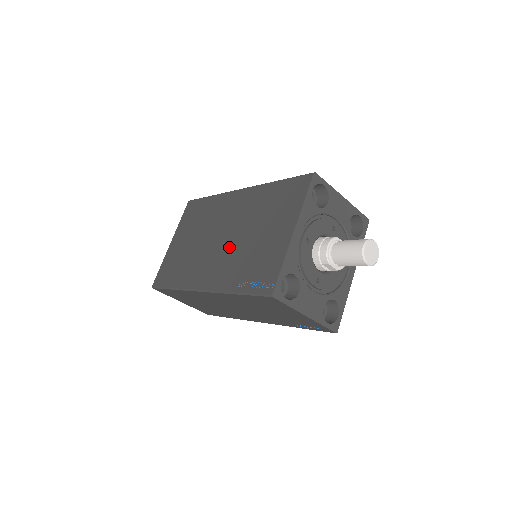
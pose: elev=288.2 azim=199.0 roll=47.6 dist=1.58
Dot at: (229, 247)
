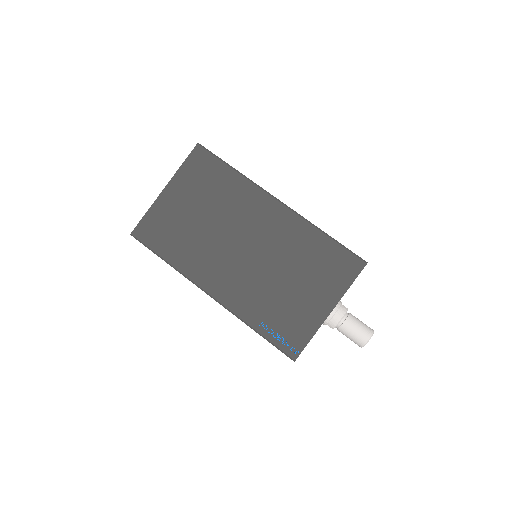
Dot at: (254, 270)
